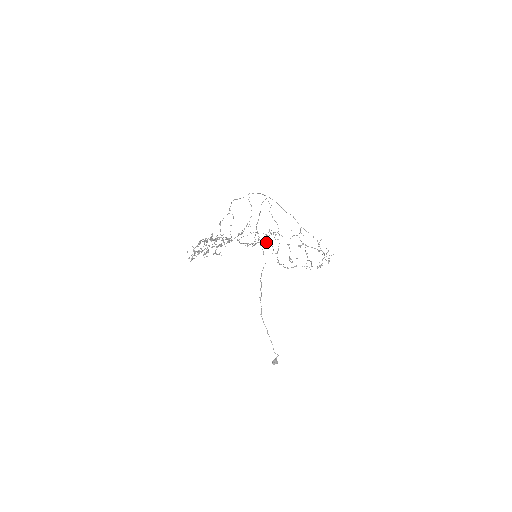
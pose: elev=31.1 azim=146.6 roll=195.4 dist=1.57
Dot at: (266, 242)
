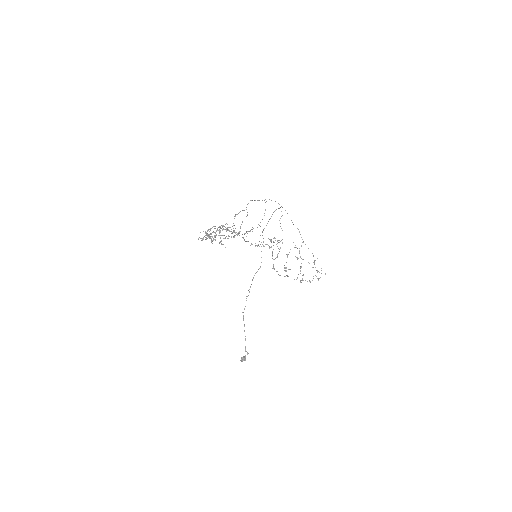
Dot at: (269, 246)
